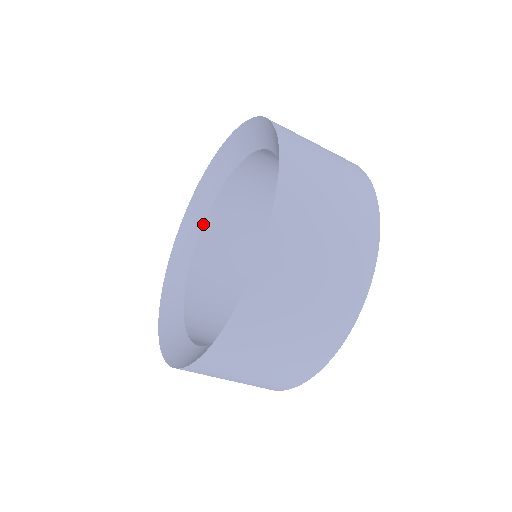
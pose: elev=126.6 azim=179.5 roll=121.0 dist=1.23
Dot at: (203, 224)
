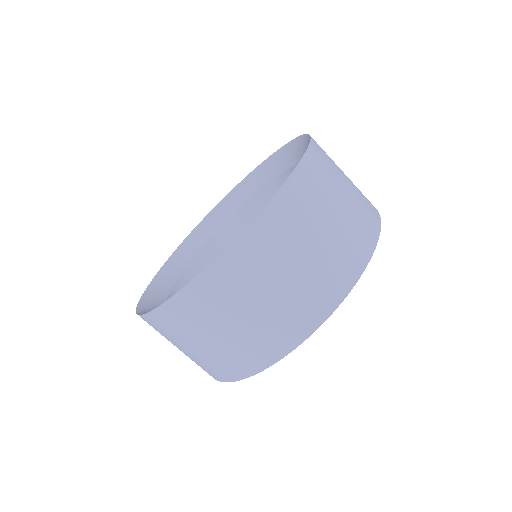
Dot at: (256, 192)
